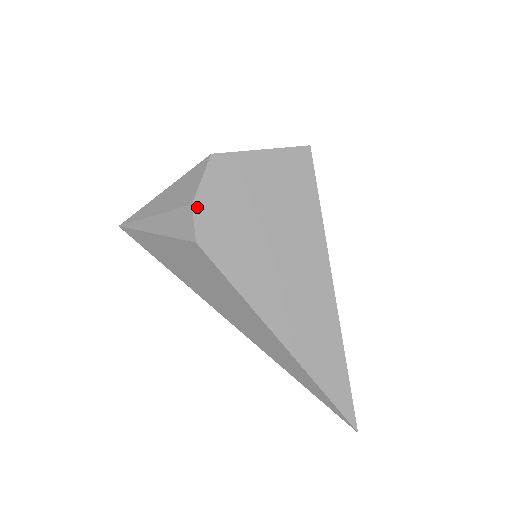
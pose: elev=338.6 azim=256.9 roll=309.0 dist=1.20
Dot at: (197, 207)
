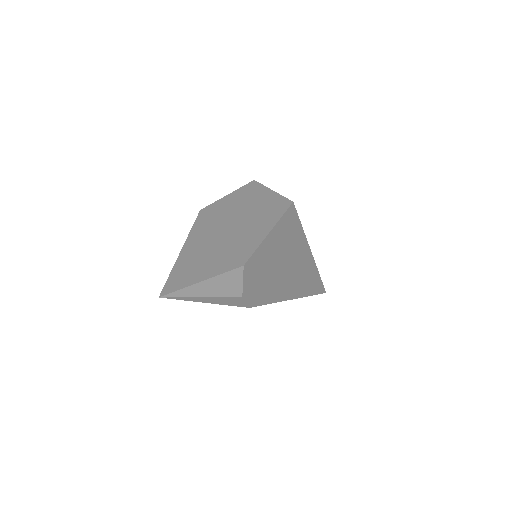
Dot at: (245, 295)
